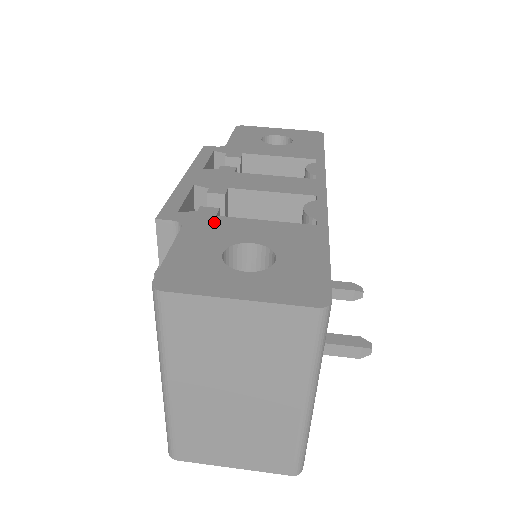
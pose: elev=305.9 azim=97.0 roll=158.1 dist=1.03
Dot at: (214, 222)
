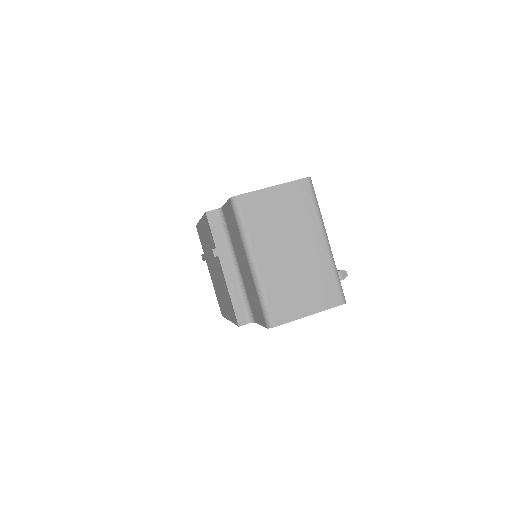
Dot at: occluded
